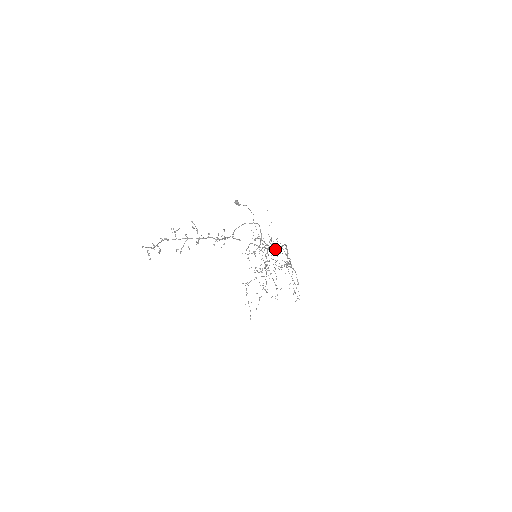
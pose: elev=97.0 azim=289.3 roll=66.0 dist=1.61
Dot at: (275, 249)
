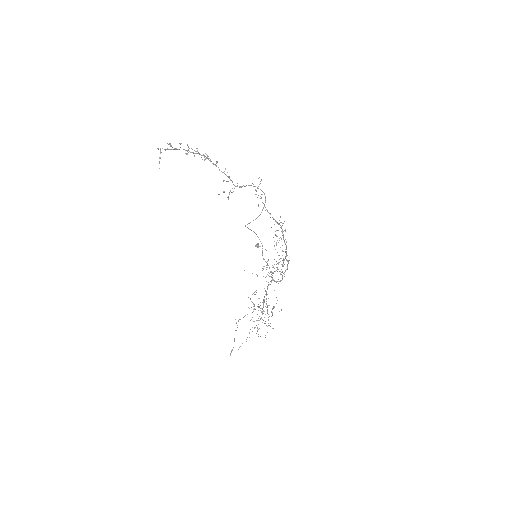
Dot at: (279, 281)
